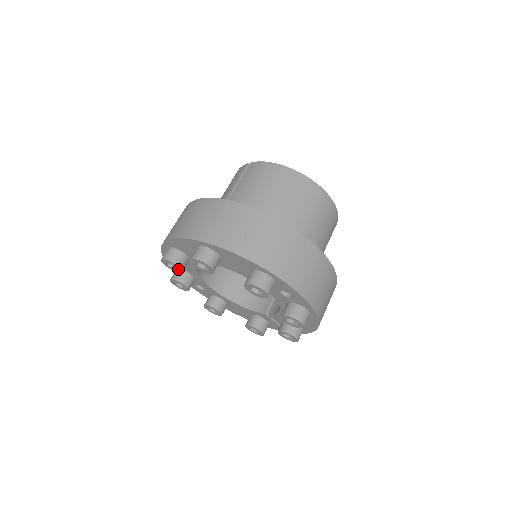
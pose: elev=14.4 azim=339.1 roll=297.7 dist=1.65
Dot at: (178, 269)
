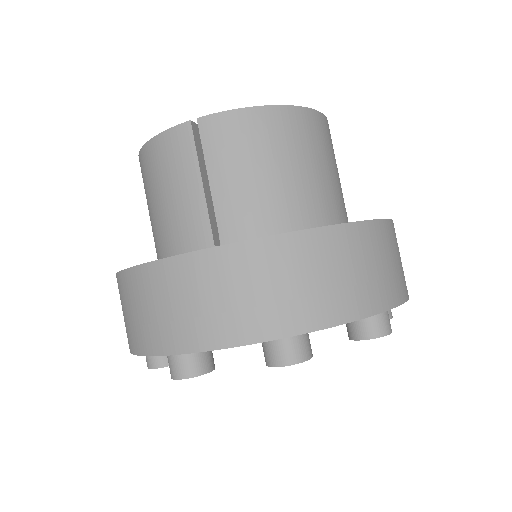
Dot at: occluded
